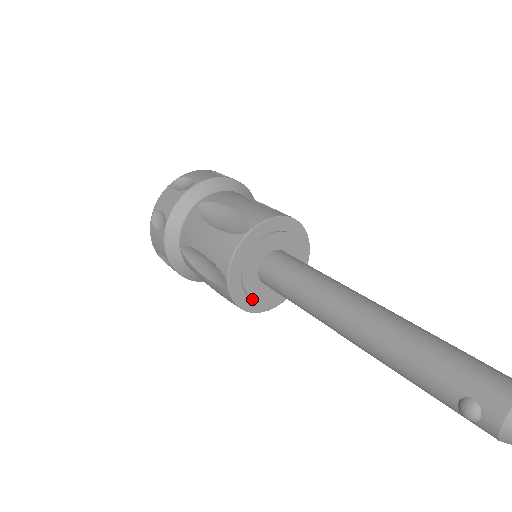
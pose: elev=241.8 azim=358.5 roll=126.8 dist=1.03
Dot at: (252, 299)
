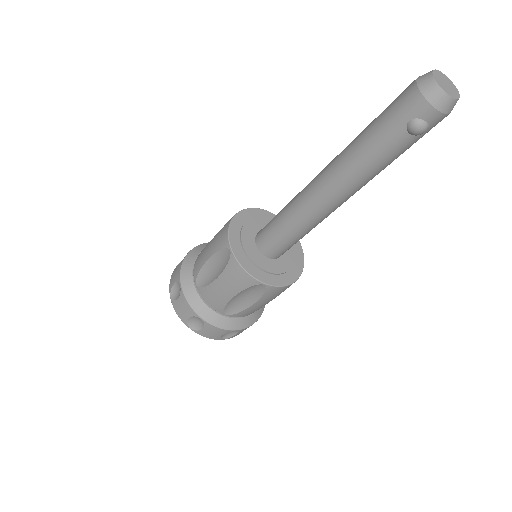
Dot at: (288, 272)
